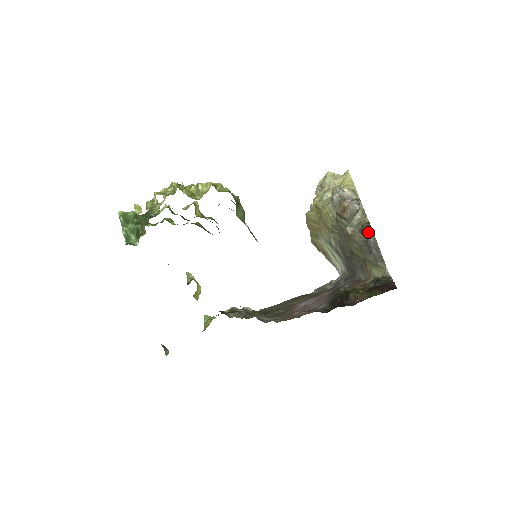
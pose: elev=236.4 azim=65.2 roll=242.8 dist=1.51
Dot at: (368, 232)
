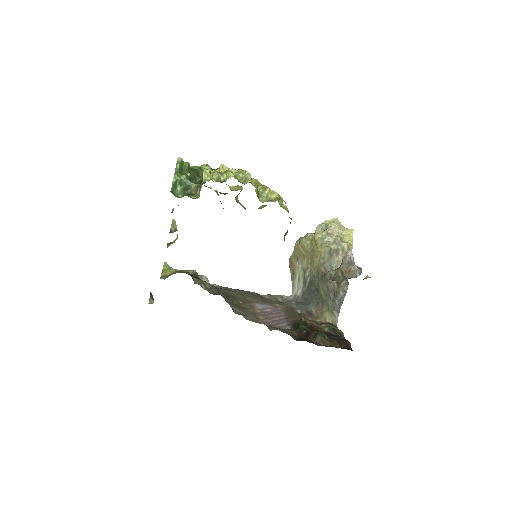
Dot at: (344, 288)
